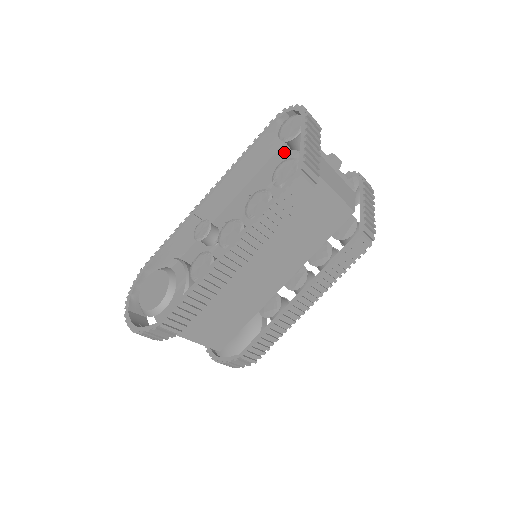
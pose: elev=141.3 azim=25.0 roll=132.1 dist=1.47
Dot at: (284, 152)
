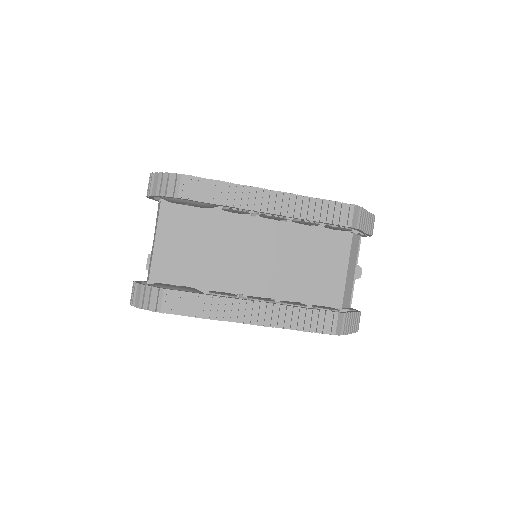
Dot at: occluded
